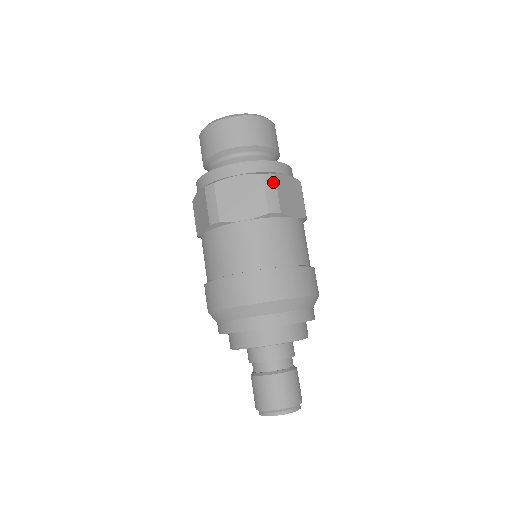
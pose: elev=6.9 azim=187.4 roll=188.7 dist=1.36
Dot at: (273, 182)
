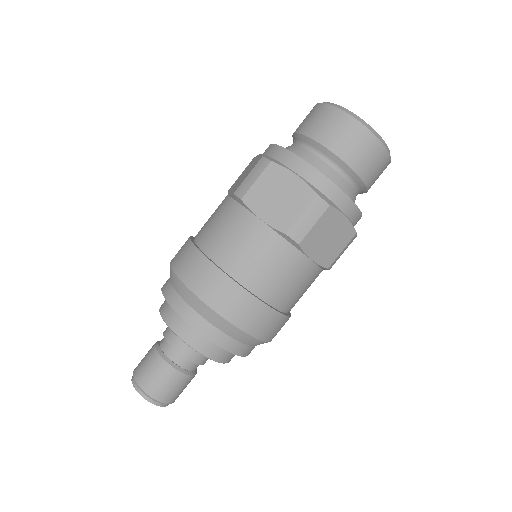
Dot at: (320, 211)
